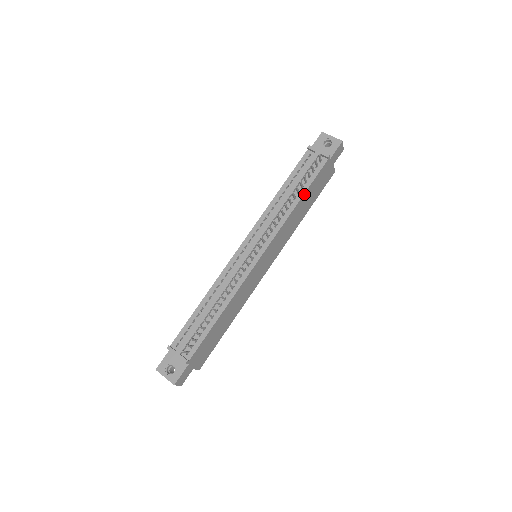
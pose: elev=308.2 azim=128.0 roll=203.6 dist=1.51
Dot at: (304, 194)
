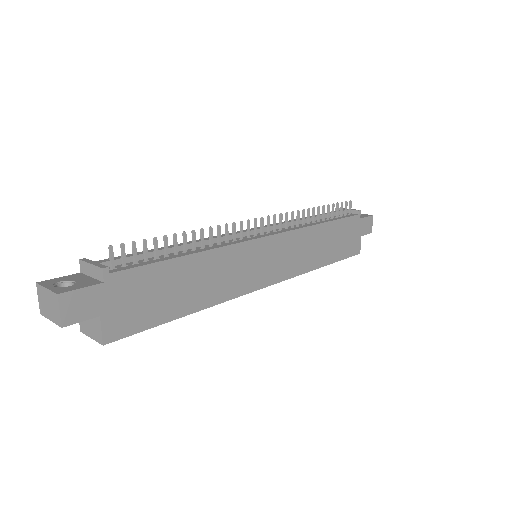
Dot at: (330, 222)
